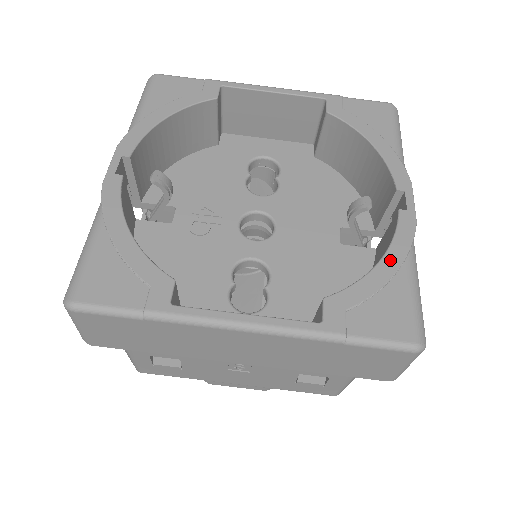
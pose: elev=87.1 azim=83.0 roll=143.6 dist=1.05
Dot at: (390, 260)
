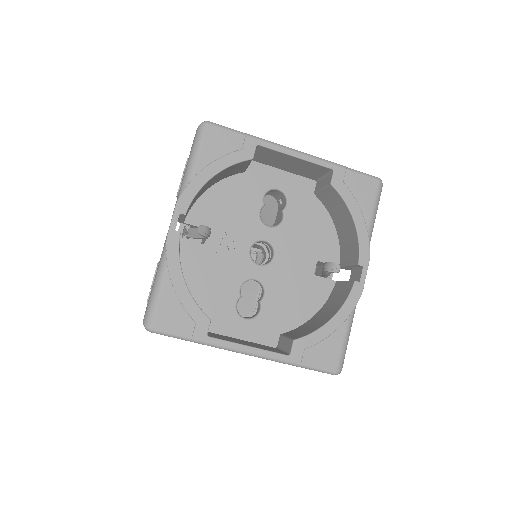
Dot at: (338, 318)
